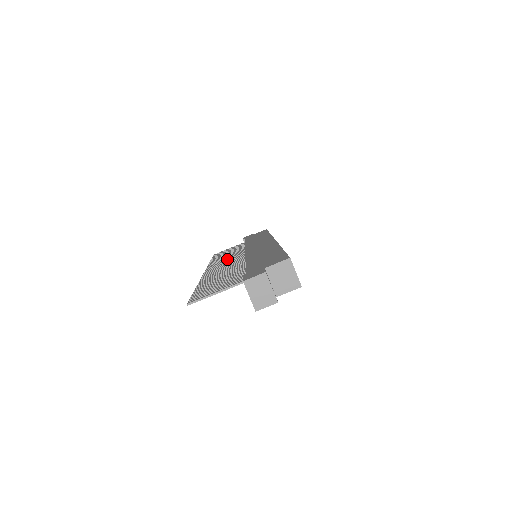
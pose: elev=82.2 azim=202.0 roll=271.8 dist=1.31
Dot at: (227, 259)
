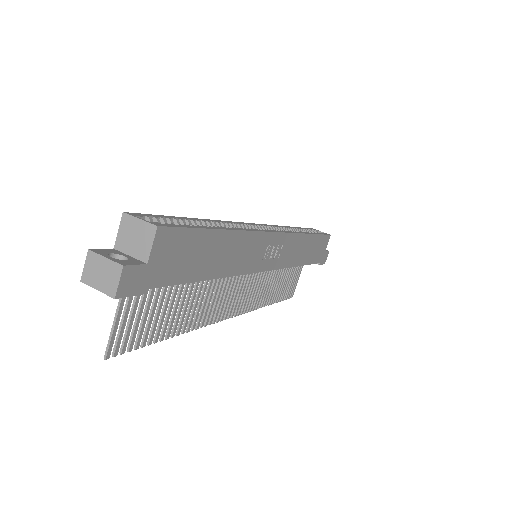
Dot at: (251, 286)
